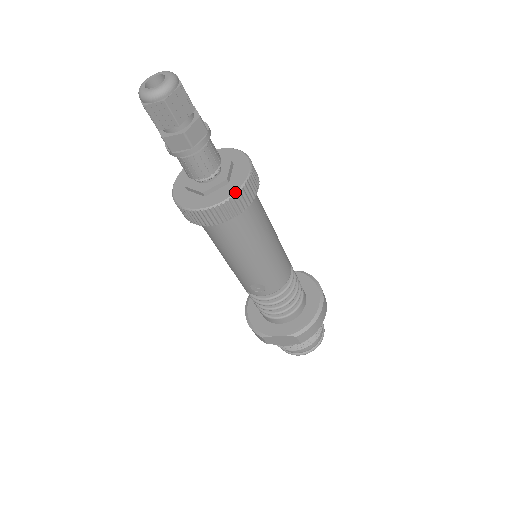
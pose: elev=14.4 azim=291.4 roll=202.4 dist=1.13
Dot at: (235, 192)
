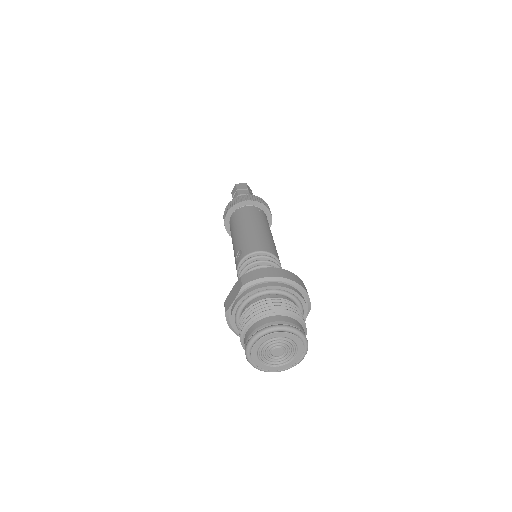
Dot at: (242, 196)
